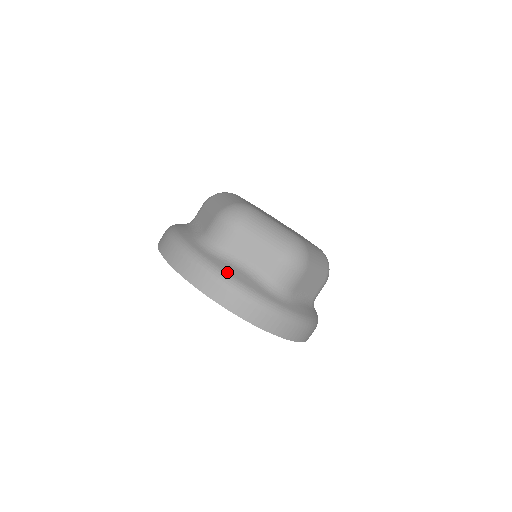
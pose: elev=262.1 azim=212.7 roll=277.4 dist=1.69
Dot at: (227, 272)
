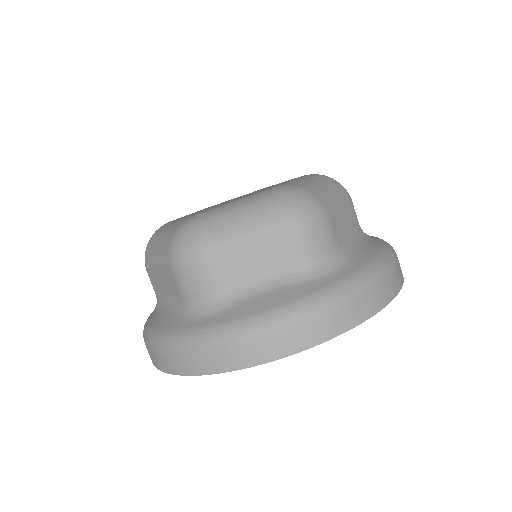
Dot at: (255, 313)
